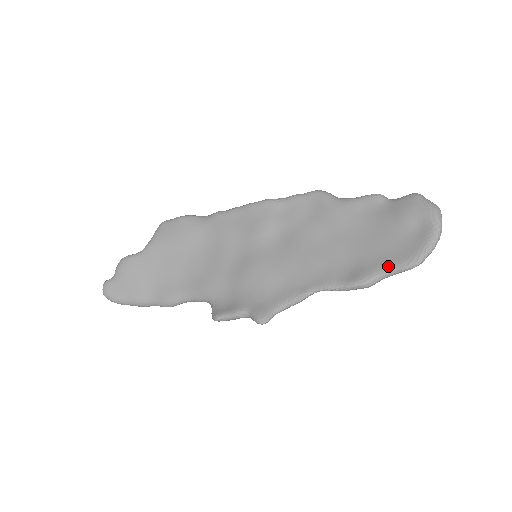
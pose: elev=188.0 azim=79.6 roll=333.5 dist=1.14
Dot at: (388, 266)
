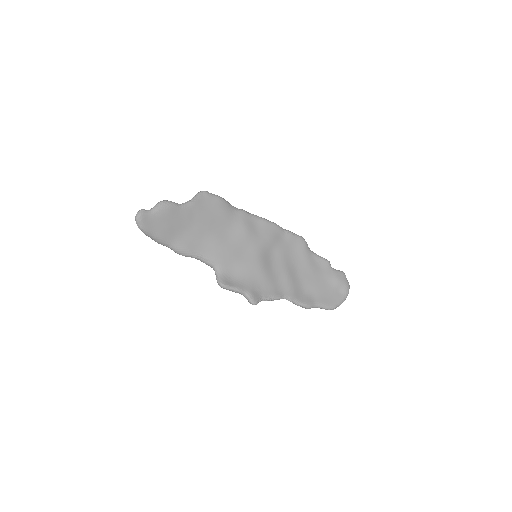
Dot at: (321, 304)
